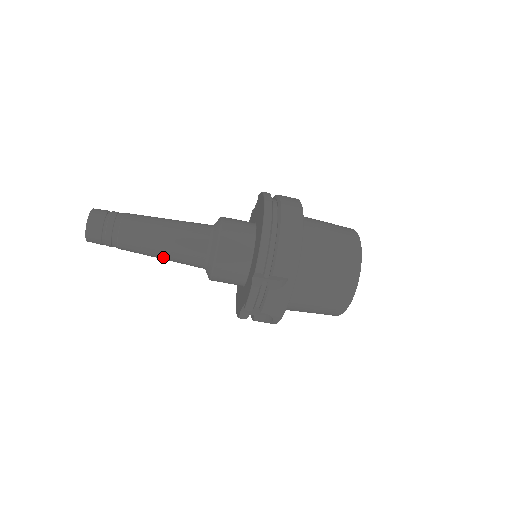
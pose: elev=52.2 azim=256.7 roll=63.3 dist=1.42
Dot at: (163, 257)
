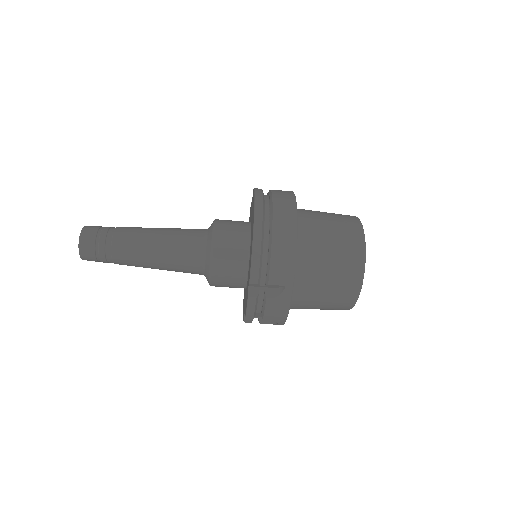
Dot at: (160, 268)
